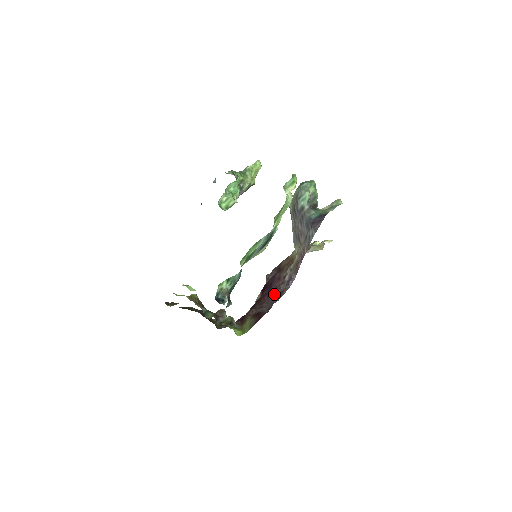
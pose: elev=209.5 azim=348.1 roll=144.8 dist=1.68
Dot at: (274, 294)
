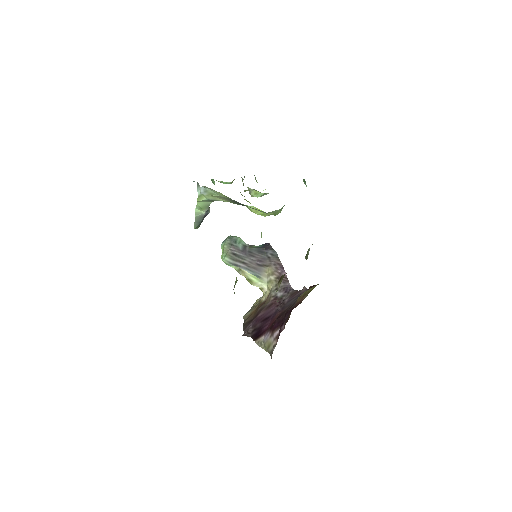
Dot at: (286, 303)
